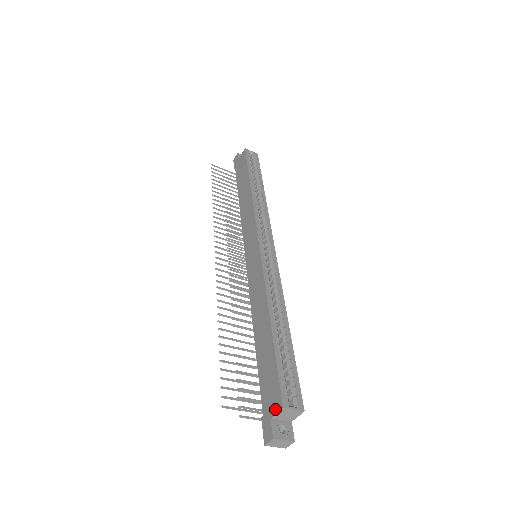
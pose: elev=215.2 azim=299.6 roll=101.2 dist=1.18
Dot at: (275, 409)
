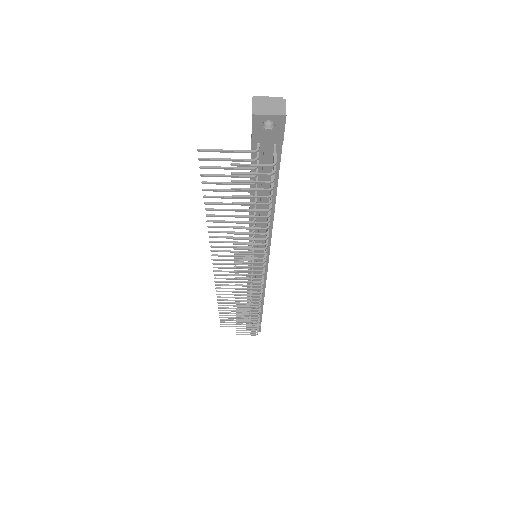
Dot at: occluded
